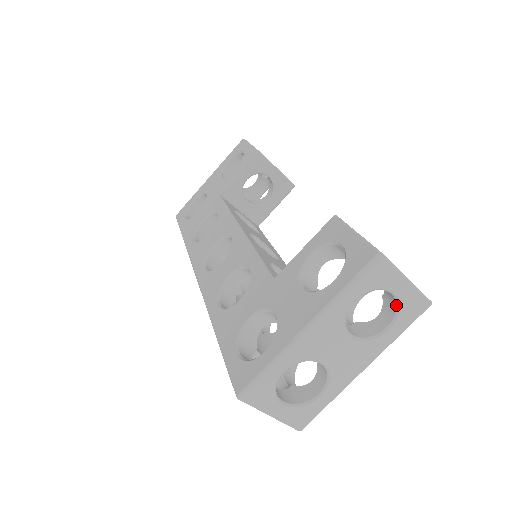
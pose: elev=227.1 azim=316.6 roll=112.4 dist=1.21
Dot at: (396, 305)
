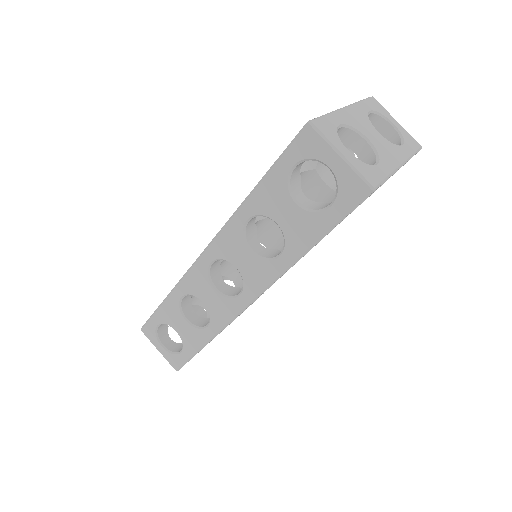
Dot at: (398, 134)
